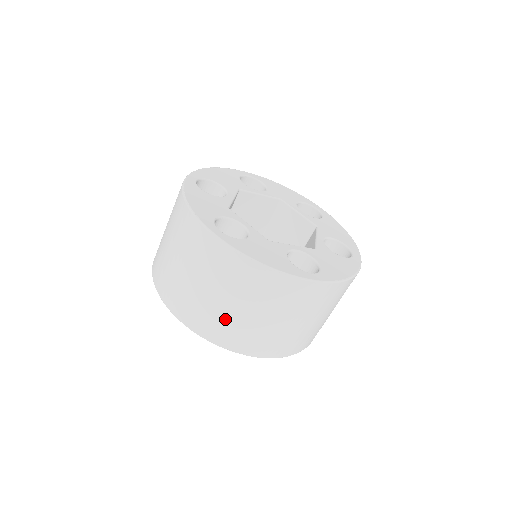
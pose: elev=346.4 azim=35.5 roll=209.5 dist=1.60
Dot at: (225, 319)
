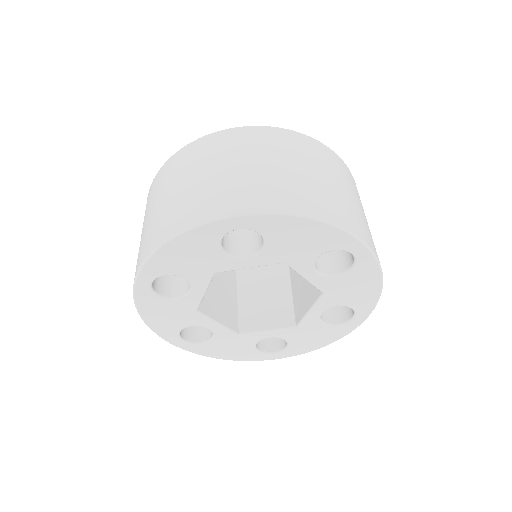
Dot at: (164, 213)
